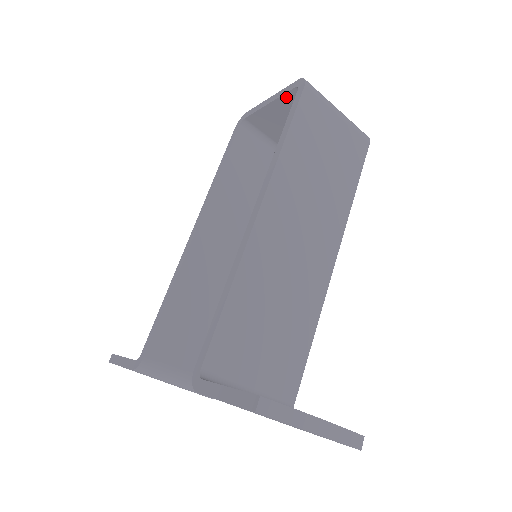
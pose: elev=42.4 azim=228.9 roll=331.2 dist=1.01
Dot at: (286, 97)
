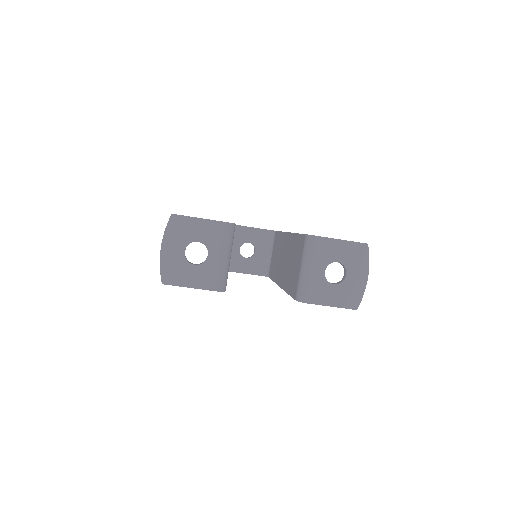
Dot at: (263, 231)
